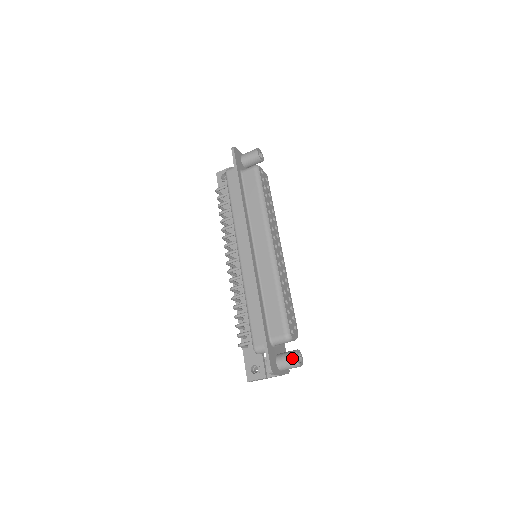
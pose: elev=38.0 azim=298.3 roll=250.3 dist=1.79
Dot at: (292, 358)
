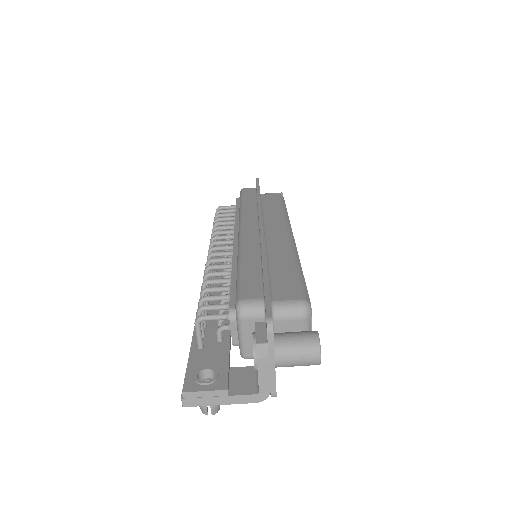
Dot at: (309, 333)
